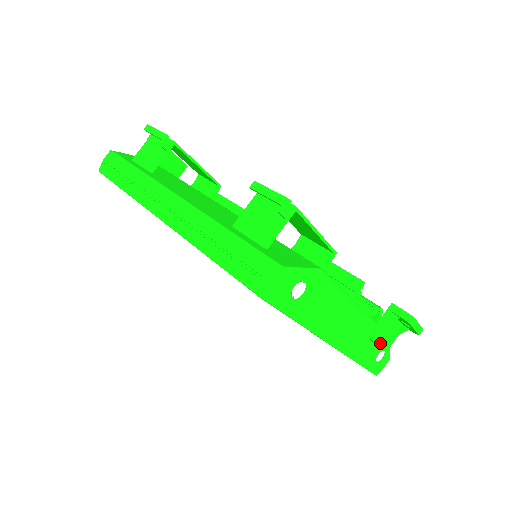
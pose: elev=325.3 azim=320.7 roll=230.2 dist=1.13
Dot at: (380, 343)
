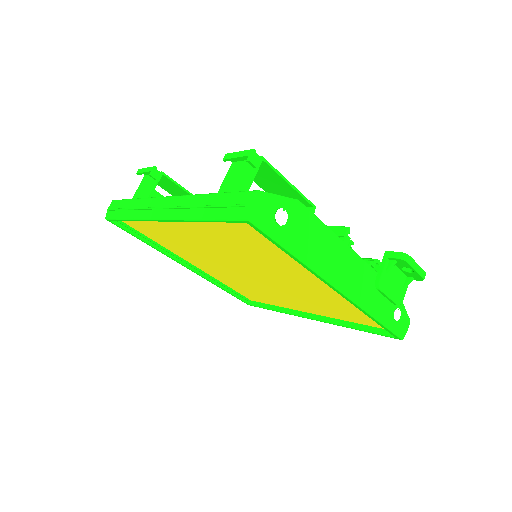
Dot at: (389, 294)
